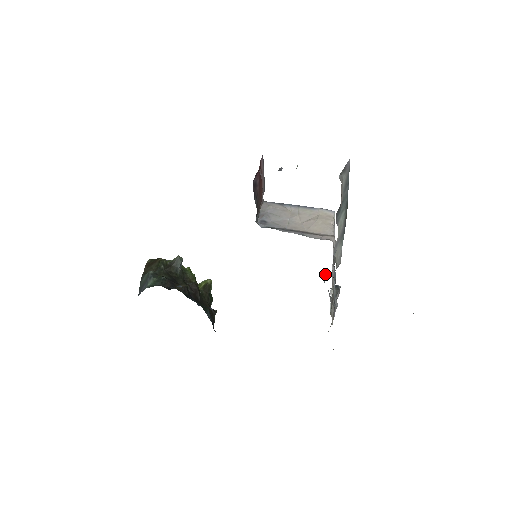
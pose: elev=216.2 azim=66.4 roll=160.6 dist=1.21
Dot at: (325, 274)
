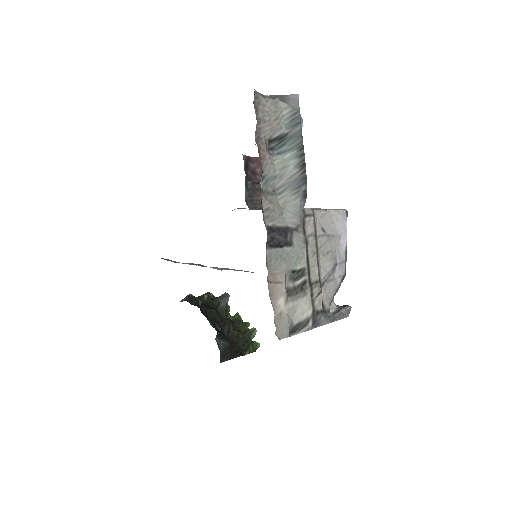
Dot at: occluded
